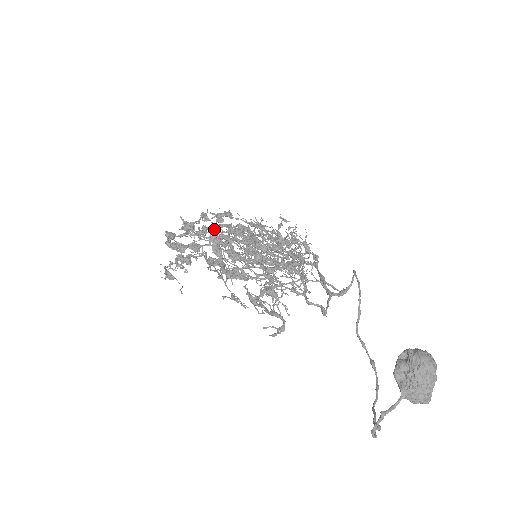
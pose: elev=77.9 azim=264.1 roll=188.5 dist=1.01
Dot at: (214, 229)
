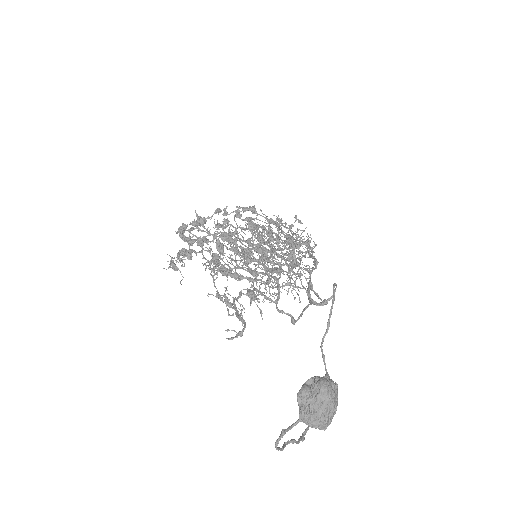
Dot at: (230, 224)
